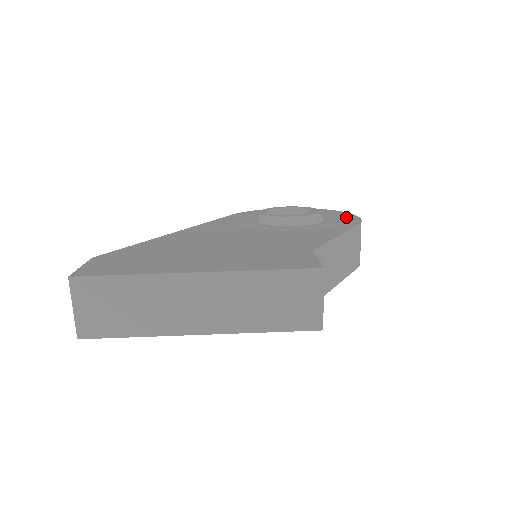
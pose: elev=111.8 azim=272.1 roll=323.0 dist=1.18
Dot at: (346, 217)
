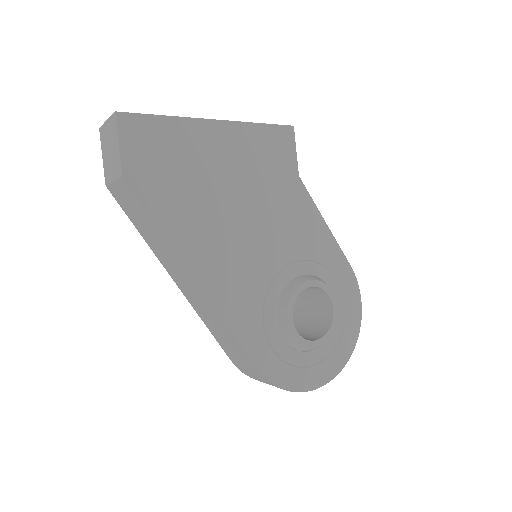
Dot at: occluded
